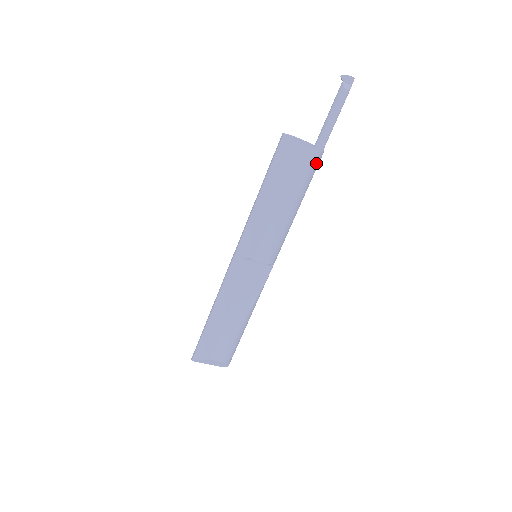
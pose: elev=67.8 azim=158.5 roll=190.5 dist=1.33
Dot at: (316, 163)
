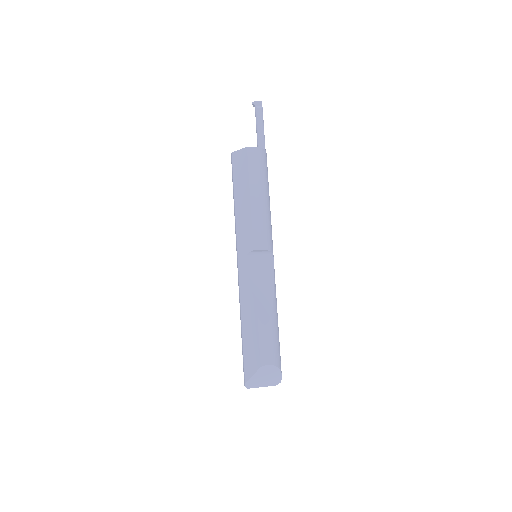
Dot at: (264, 159)
